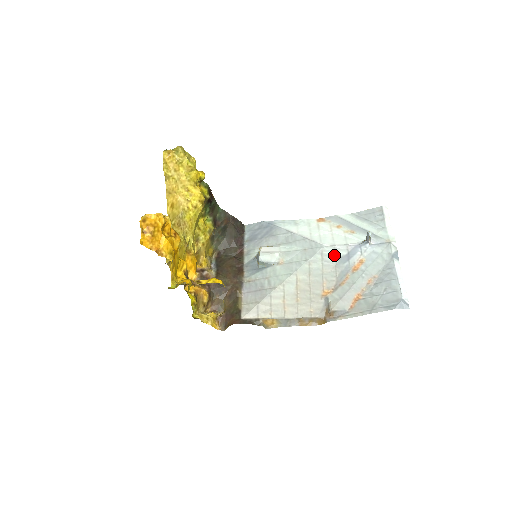
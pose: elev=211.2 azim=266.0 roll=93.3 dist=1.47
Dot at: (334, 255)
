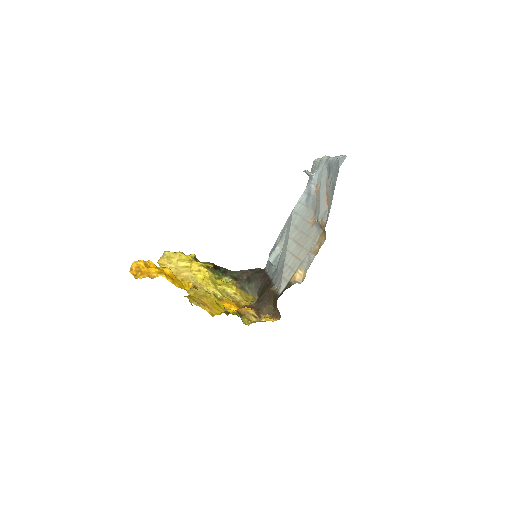
Dot at: (301, 204)
